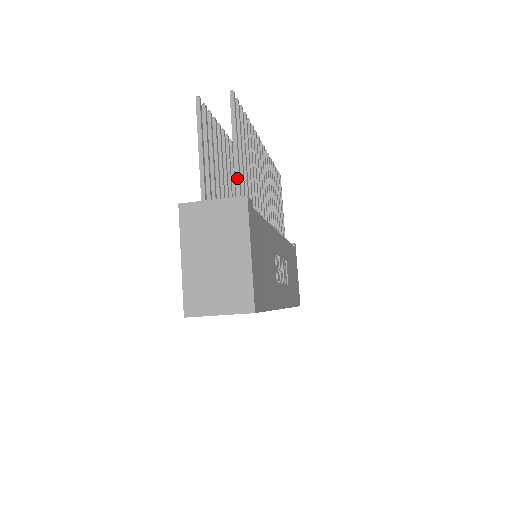
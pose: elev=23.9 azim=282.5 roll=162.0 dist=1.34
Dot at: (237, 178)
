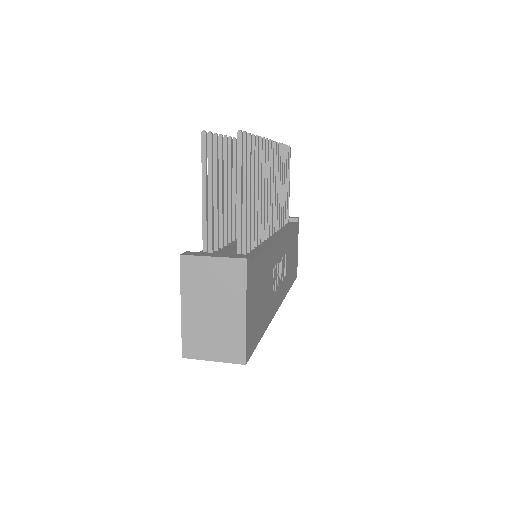
Dot at: (239, 226)
